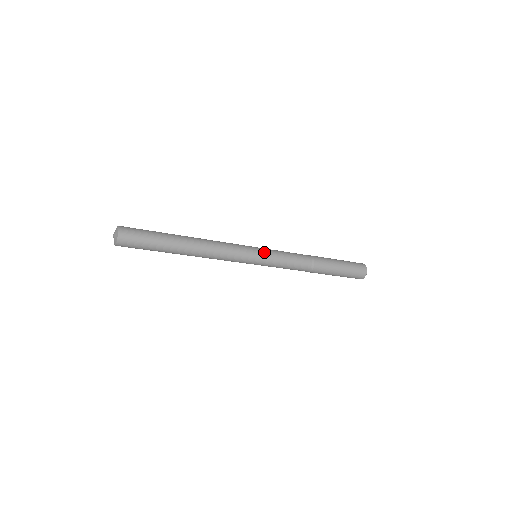
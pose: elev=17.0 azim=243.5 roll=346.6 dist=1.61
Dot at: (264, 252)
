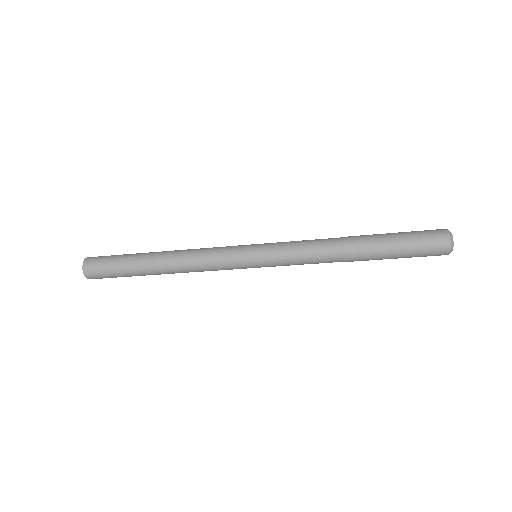
Dot at: (260, 257)
